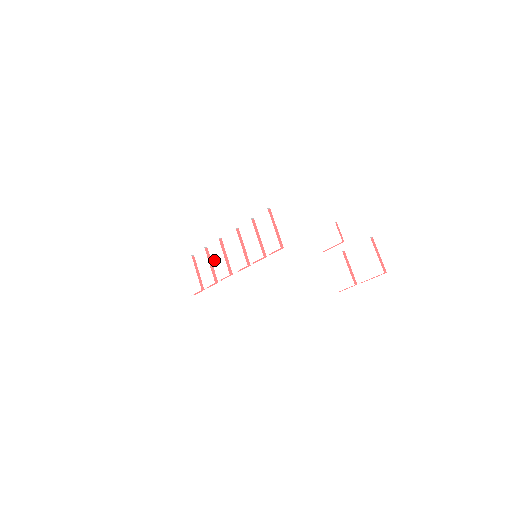
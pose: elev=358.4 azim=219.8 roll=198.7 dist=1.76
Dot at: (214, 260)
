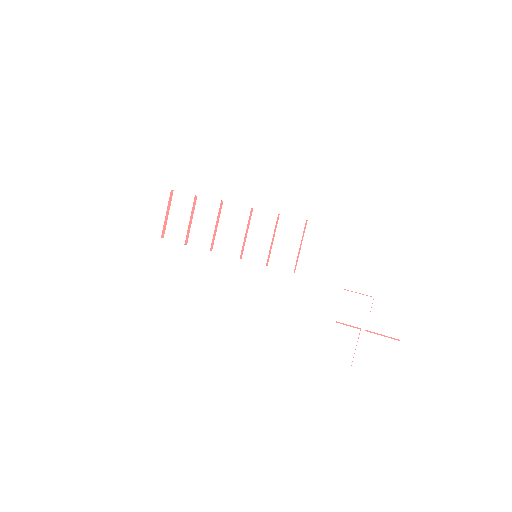
Dot at: (199, 219)
